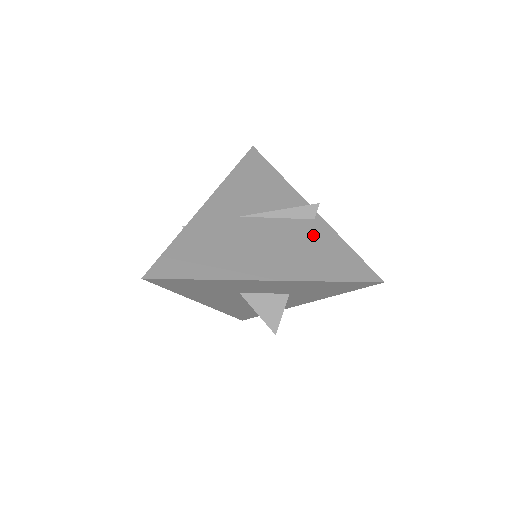
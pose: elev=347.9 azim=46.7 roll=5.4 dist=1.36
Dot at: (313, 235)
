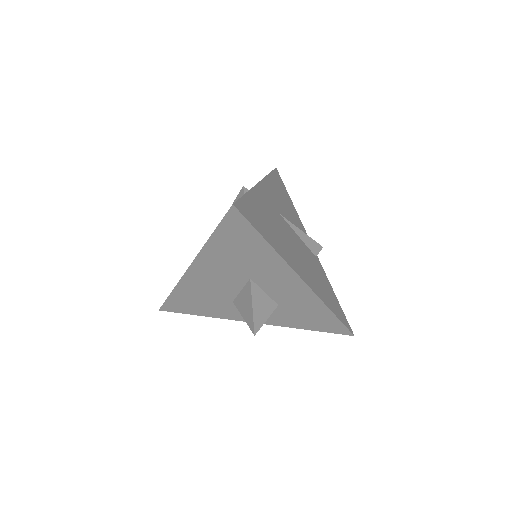
Dot at: (318, 268)
